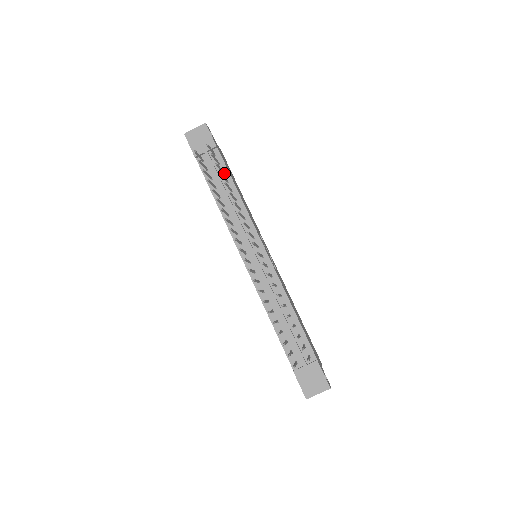
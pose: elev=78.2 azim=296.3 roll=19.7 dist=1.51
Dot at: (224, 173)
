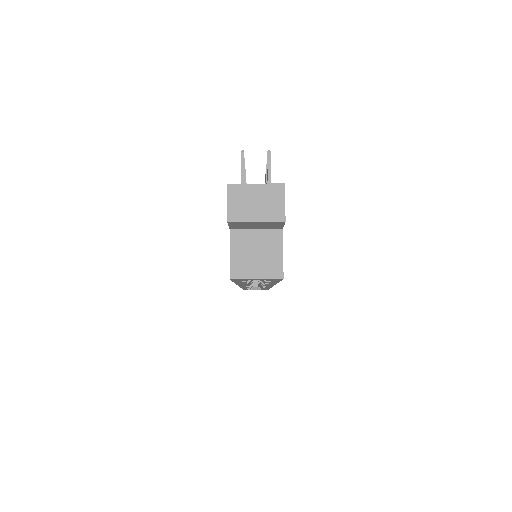
Dot at: occluded
